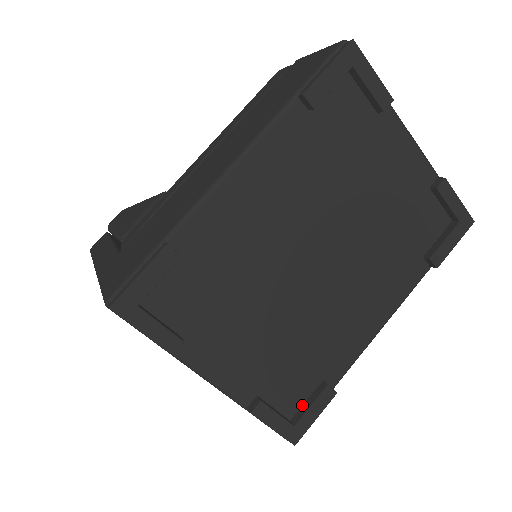
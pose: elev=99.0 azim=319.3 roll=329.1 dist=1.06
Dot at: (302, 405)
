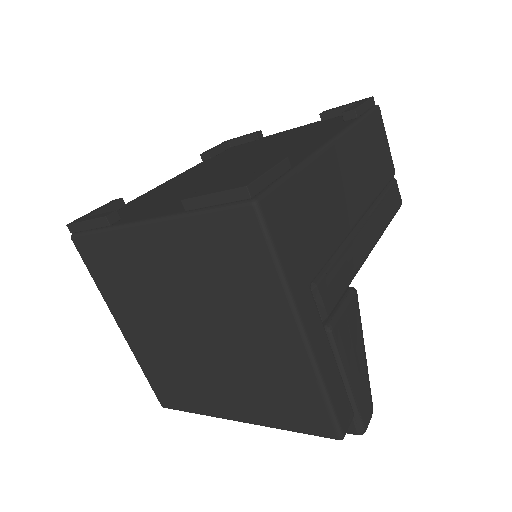
Dot at: occluded
